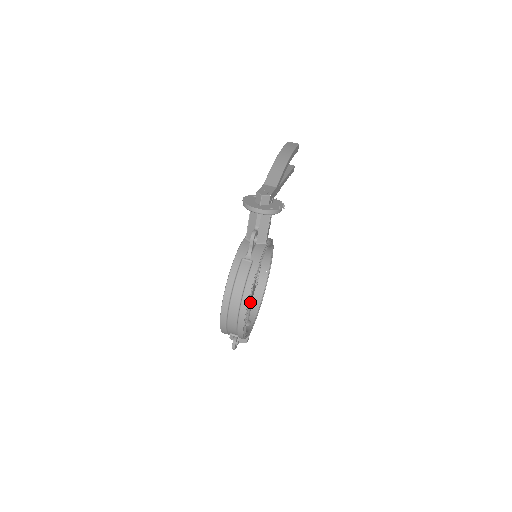
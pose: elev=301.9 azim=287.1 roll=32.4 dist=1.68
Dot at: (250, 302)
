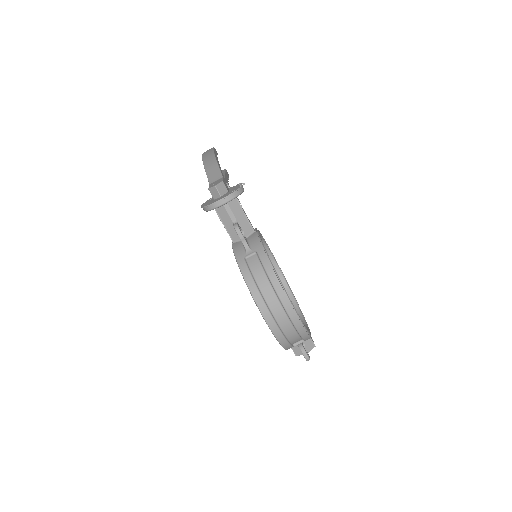
Dot at: occluded
